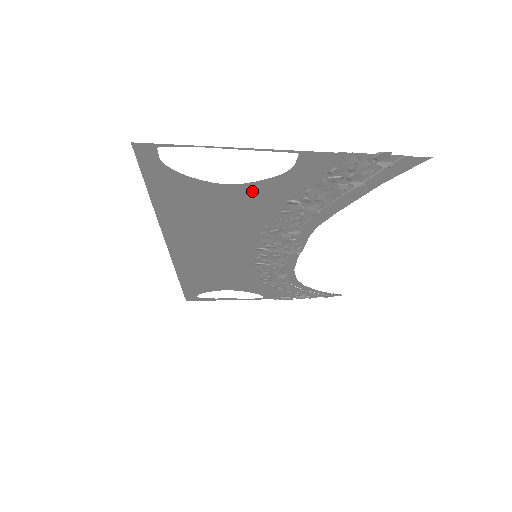
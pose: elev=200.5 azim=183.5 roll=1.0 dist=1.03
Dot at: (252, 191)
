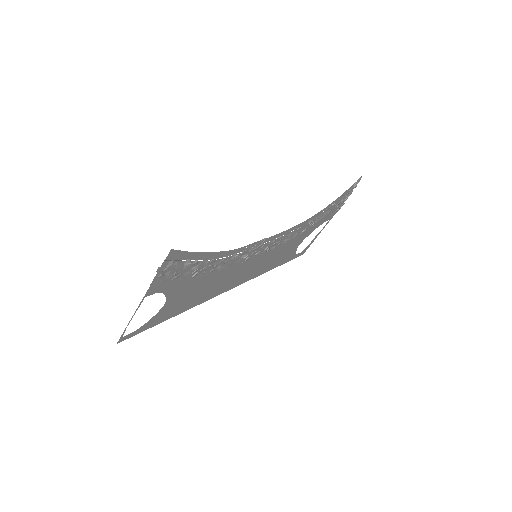
Dot at: (175, 294)
